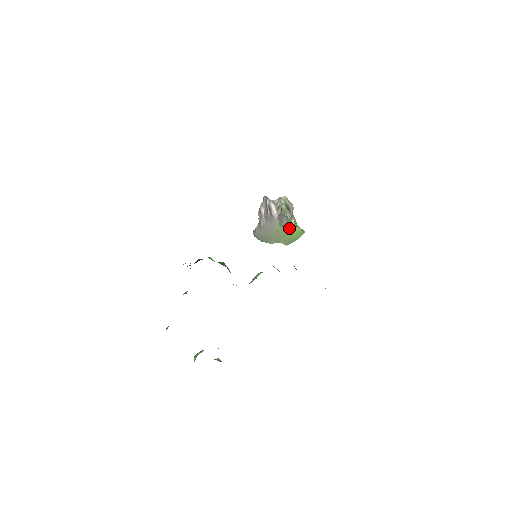
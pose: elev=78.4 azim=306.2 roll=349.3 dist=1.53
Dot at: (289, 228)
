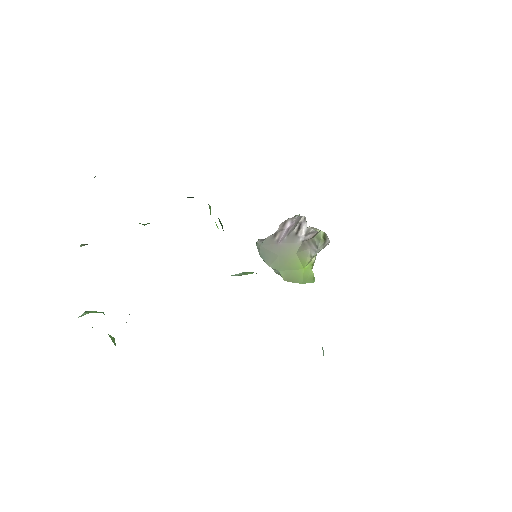
Dot at: (305, 263)
